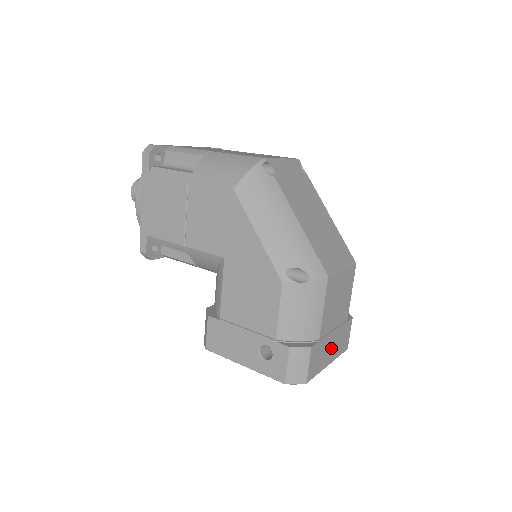
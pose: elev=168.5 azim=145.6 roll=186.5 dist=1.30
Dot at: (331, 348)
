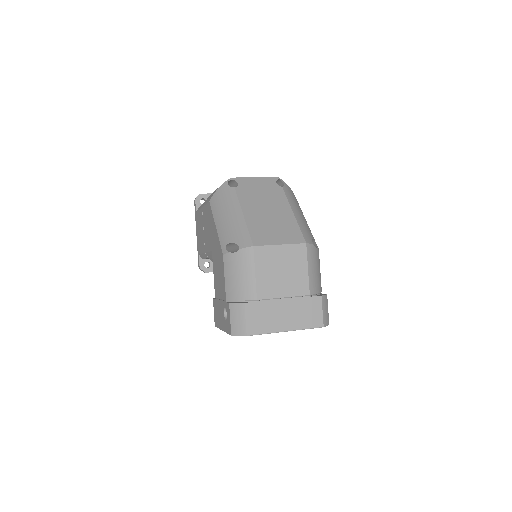
Dot at: (285, 315)
